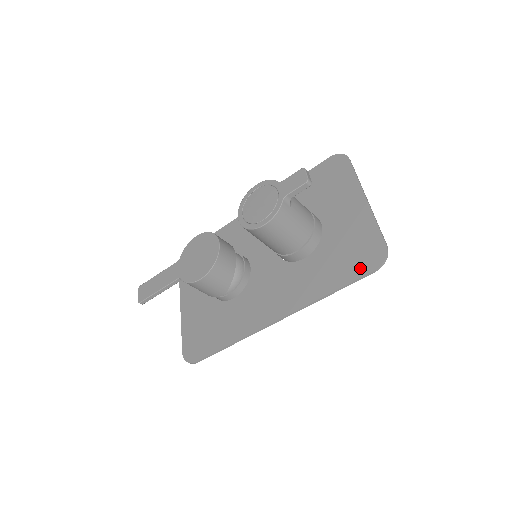
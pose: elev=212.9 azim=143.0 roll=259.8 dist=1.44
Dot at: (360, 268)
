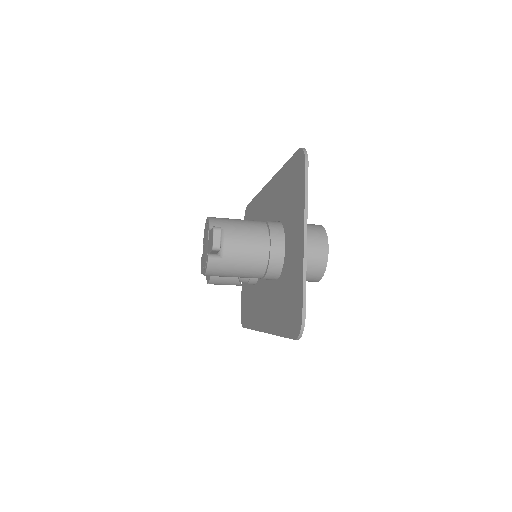
Dot at: (290, 327)
